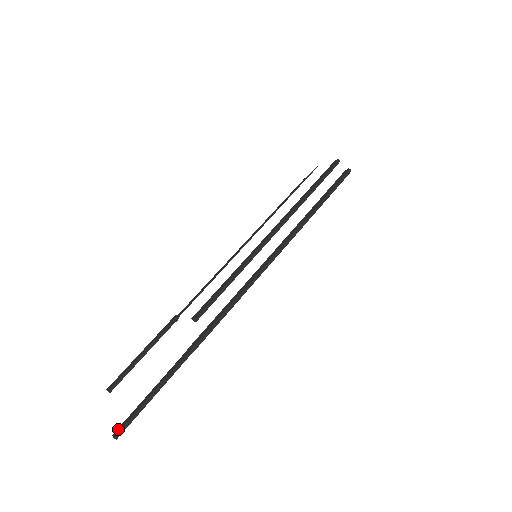
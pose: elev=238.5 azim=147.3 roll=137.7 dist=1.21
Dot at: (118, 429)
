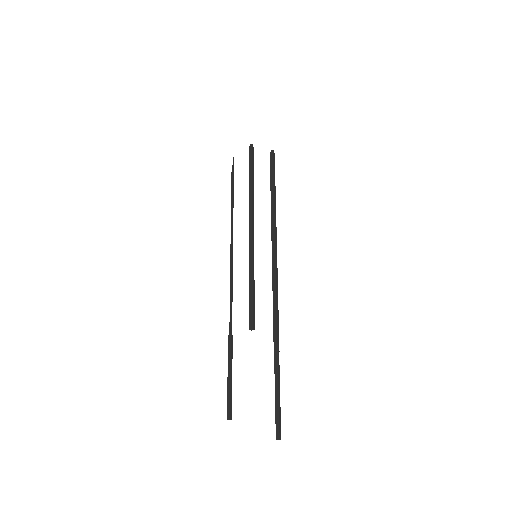
Dot at: (277, 433)
